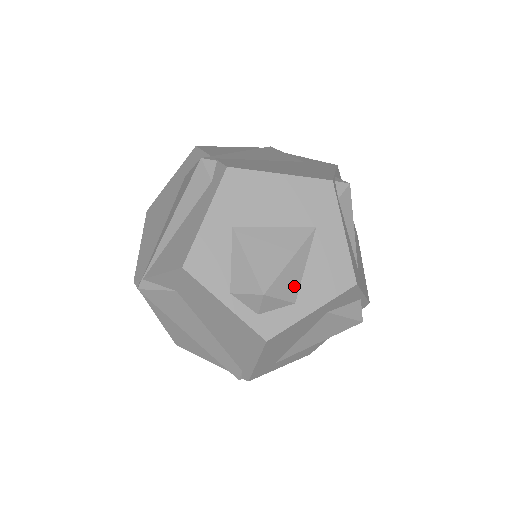
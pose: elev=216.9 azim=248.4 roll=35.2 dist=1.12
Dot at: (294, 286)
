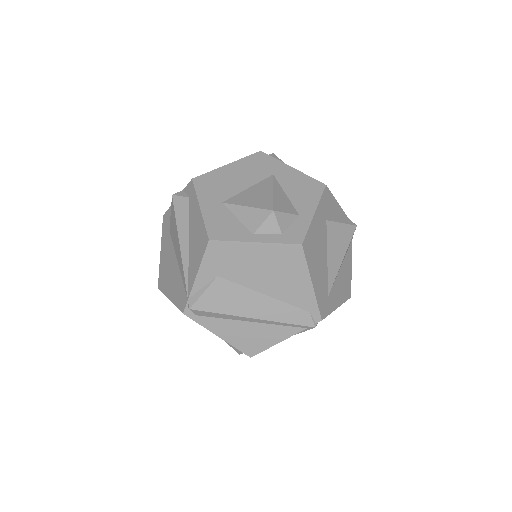
Dot at: (289, 206)
